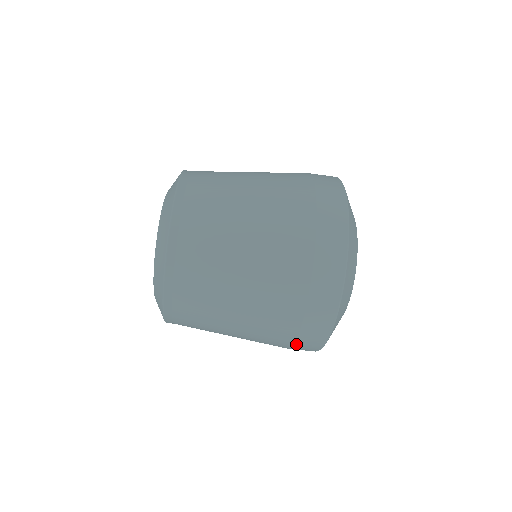
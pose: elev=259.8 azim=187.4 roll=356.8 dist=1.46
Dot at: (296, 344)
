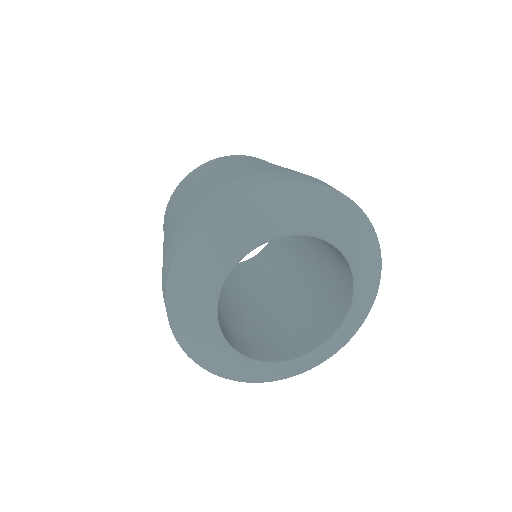
Dot at: (169, 250)
